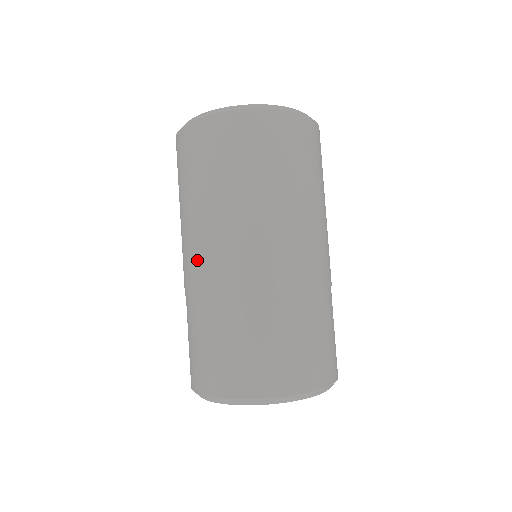
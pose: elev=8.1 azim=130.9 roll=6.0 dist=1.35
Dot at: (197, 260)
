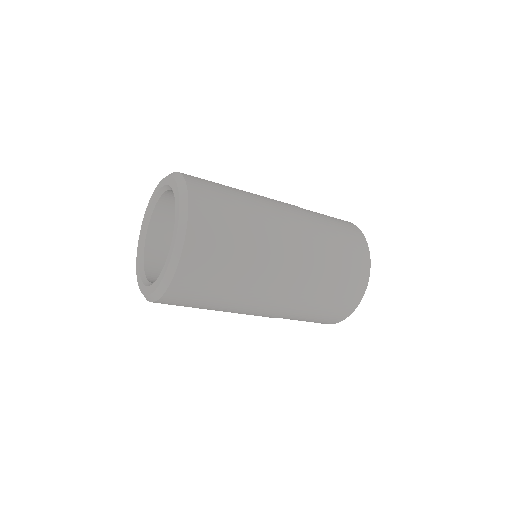
Dot at: occluded
